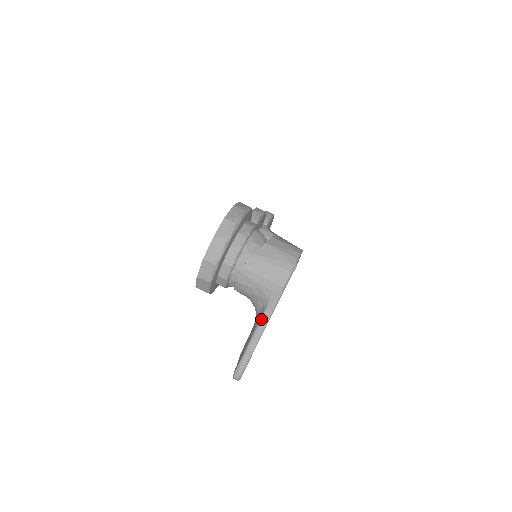
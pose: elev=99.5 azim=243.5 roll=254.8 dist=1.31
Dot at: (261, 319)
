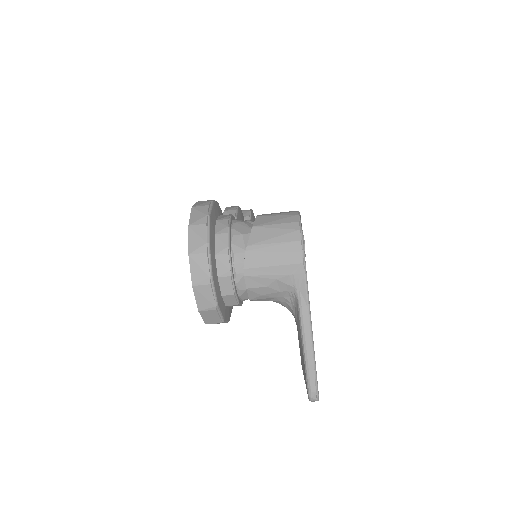
Dot at: (300, 315)
